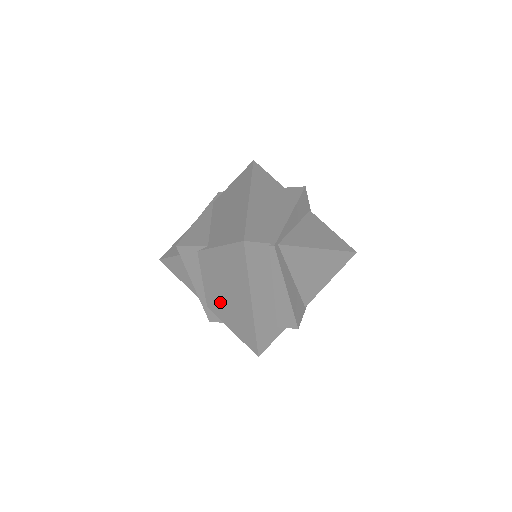
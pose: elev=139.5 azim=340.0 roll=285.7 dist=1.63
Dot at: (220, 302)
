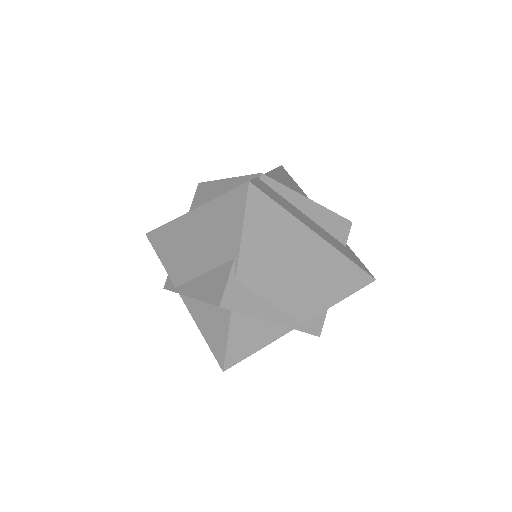
Dot at: (303, 293)
